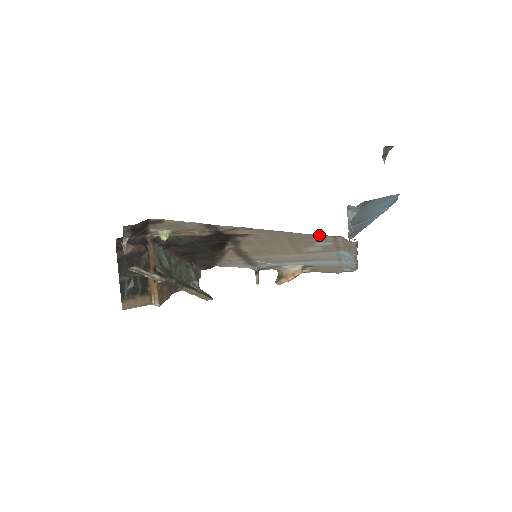
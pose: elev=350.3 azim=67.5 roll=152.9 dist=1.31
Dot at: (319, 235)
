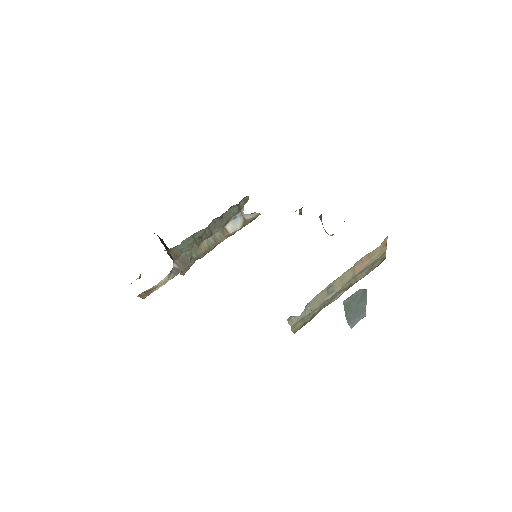
Dot at: occluded
